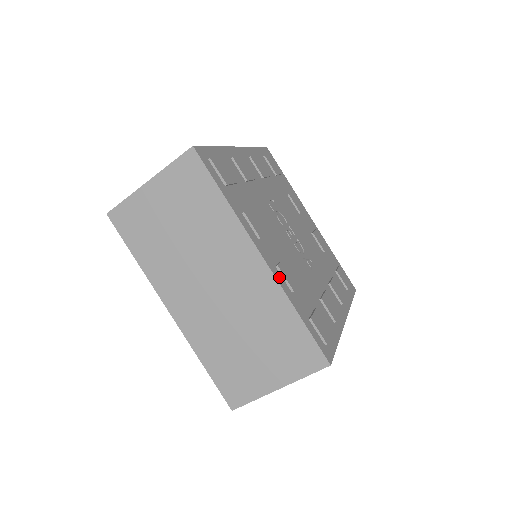
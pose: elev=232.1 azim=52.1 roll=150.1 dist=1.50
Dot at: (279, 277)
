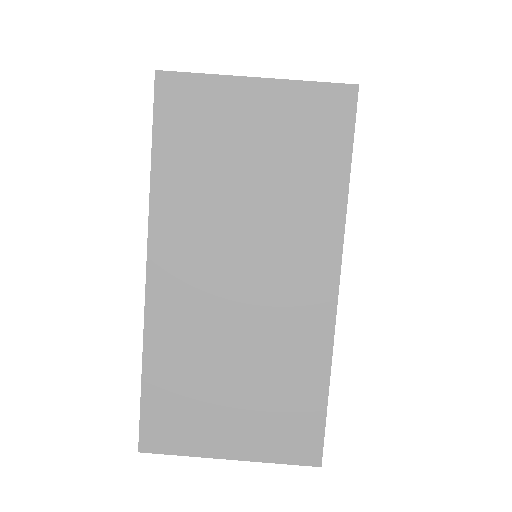
Dot at: occluded
